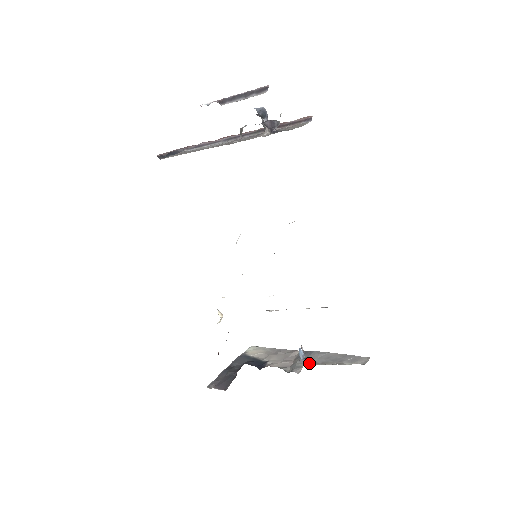
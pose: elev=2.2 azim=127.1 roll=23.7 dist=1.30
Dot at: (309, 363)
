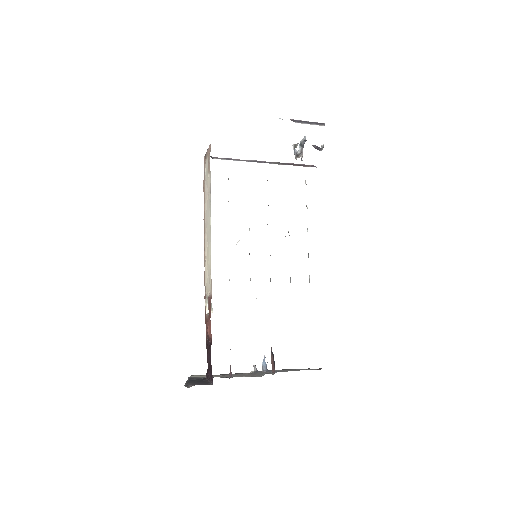
Dot at: occluded
